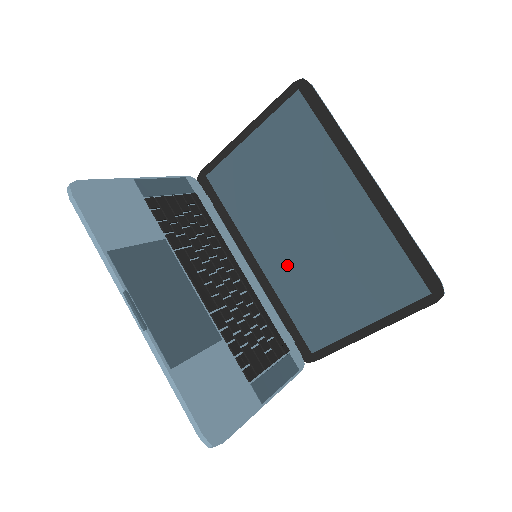
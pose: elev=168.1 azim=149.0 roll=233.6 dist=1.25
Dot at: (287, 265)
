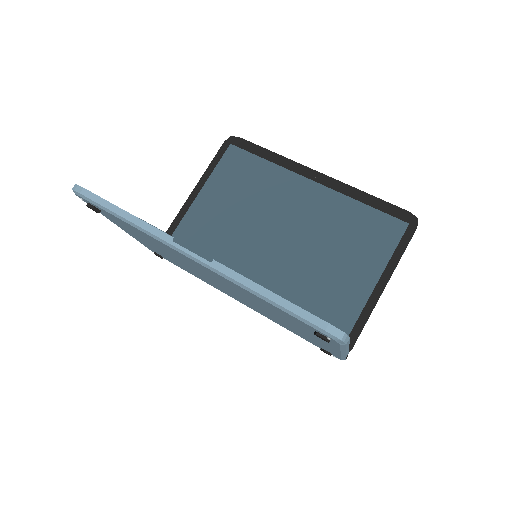
Dot at: (280, 273)
